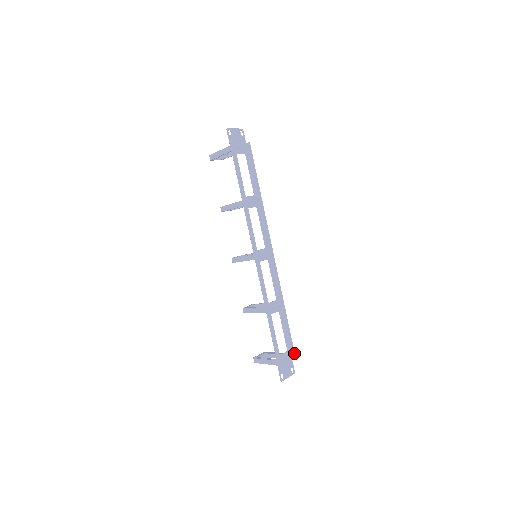
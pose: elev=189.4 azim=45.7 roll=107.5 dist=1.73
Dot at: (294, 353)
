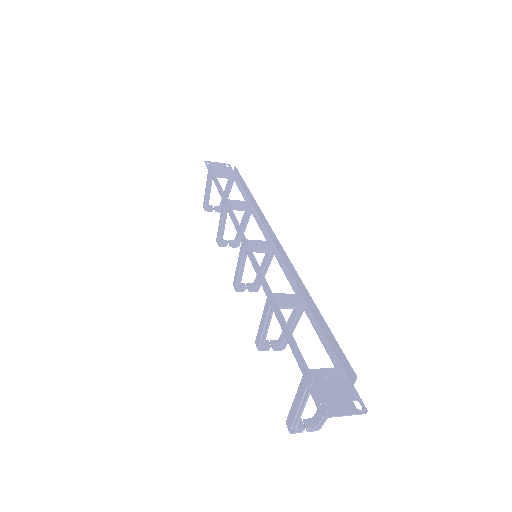
Dot at: (349, 365)
